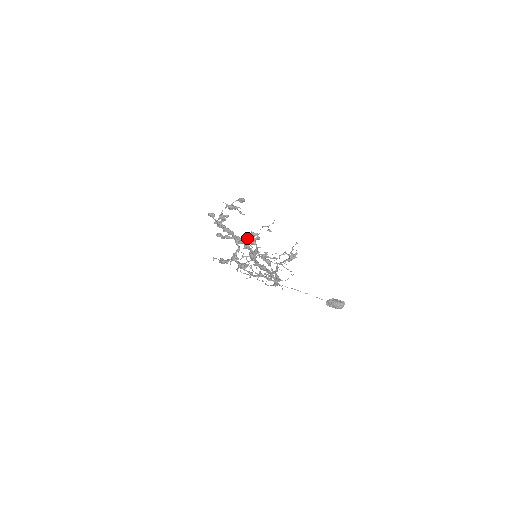
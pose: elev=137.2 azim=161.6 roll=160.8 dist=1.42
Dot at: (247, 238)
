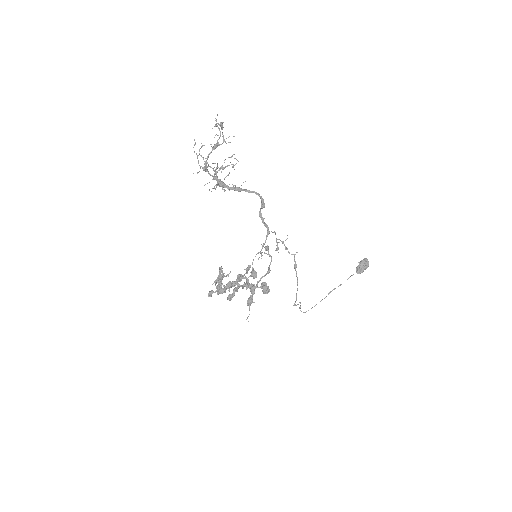
Dot at: occluded
